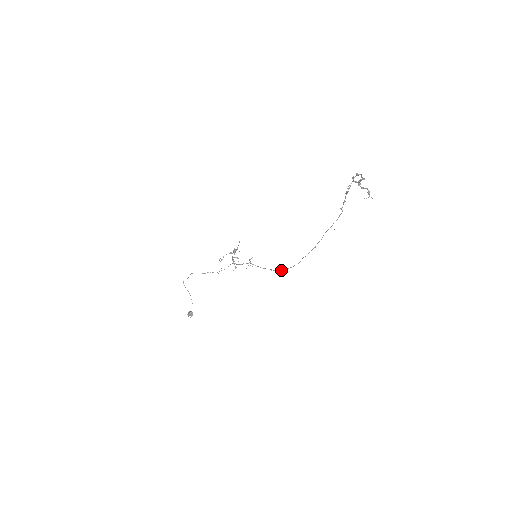
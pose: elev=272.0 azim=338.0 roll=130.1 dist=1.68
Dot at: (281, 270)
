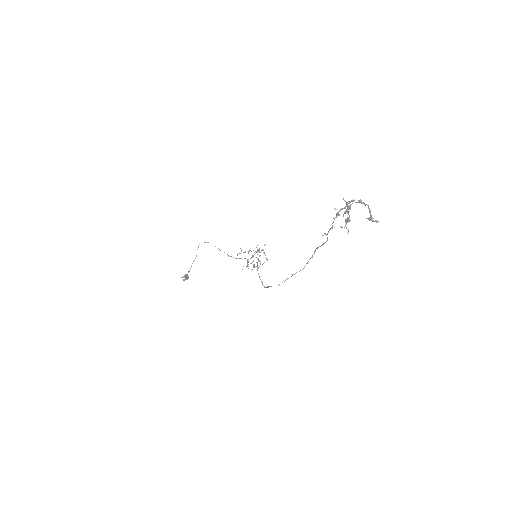
Dot at: (266, 287)
